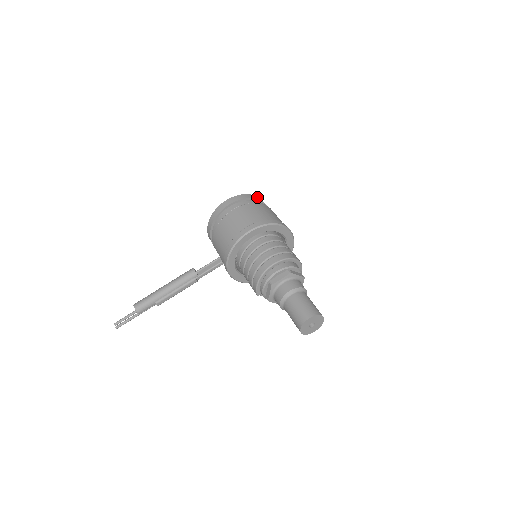
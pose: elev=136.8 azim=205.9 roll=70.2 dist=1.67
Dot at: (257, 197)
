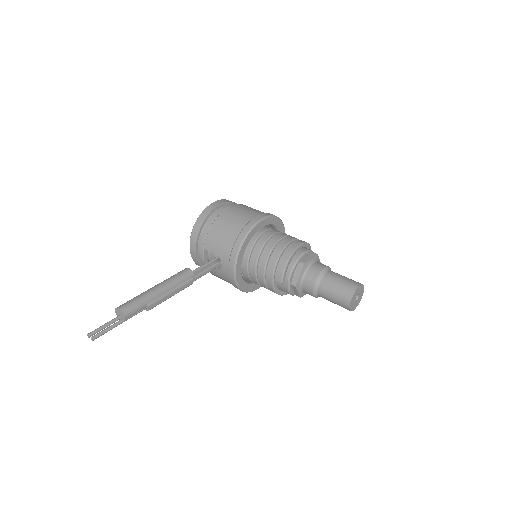
Dot at: occluded
